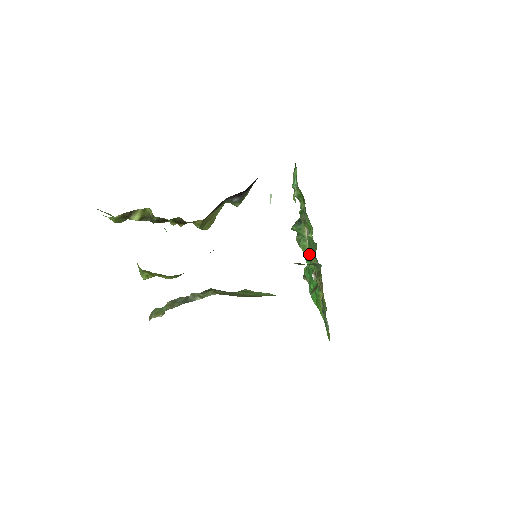
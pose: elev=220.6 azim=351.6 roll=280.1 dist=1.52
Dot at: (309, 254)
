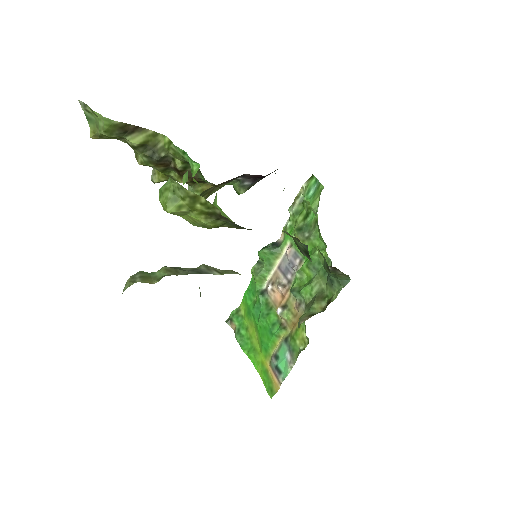
Dot at: (278, 284)
